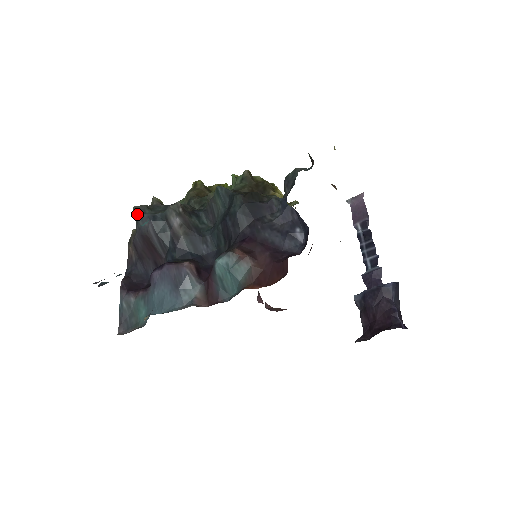
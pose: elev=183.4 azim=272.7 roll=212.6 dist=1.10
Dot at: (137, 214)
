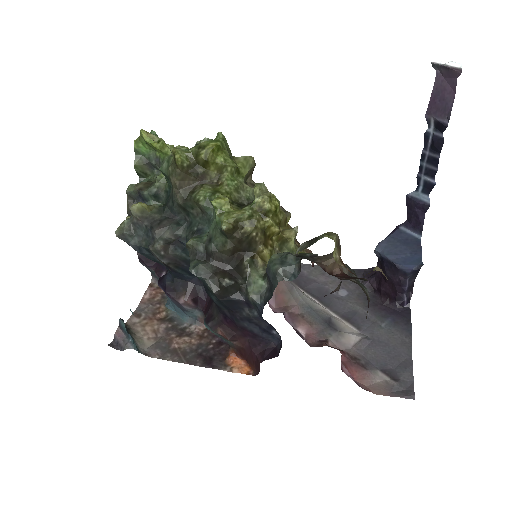
Dot at: occluded
